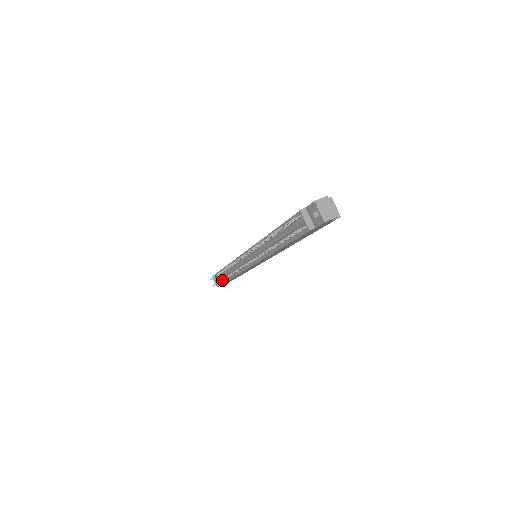
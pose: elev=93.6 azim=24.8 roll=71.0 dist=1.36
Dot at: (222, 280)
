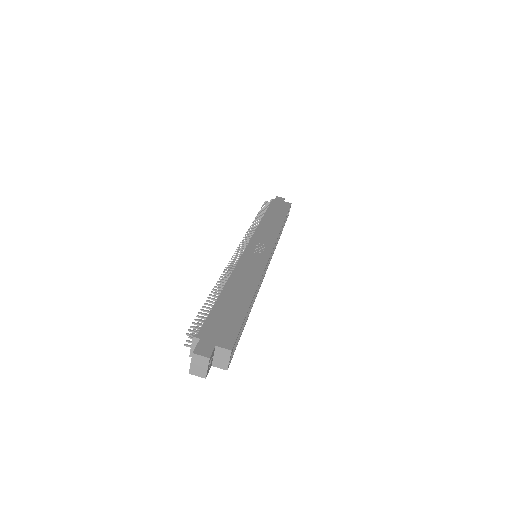
Dot at: occluded
